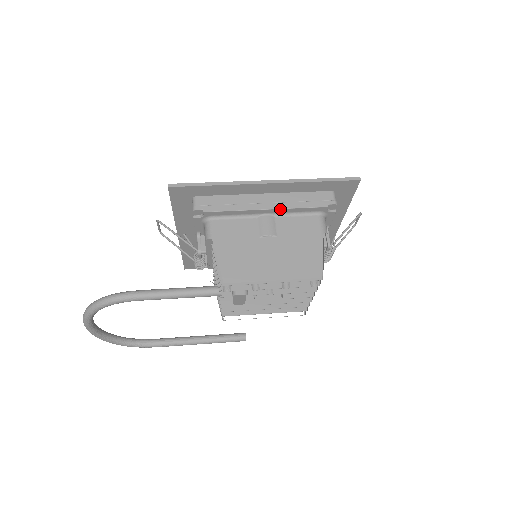
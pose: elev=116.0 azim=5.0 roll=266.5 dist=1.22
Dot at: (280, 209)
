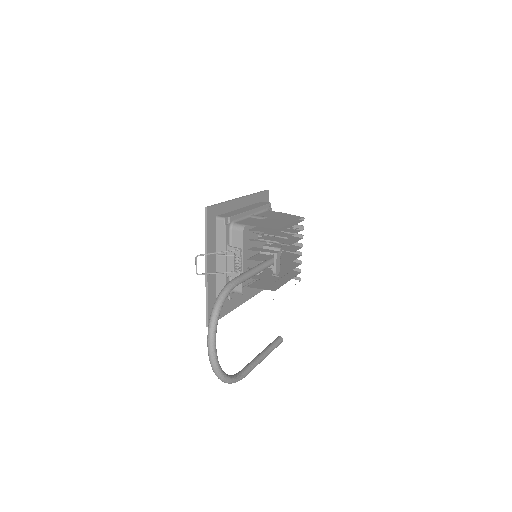
Dot at: (255, 209)
